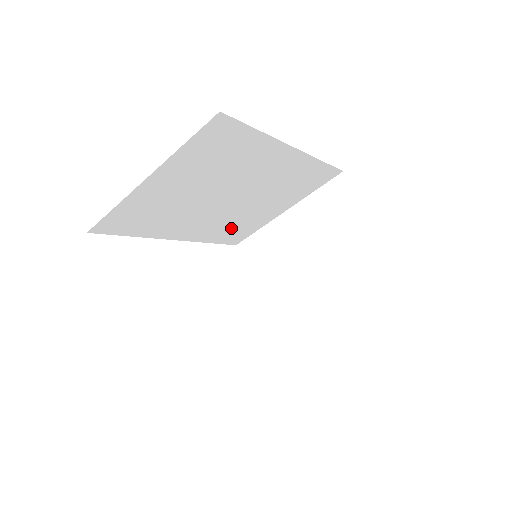
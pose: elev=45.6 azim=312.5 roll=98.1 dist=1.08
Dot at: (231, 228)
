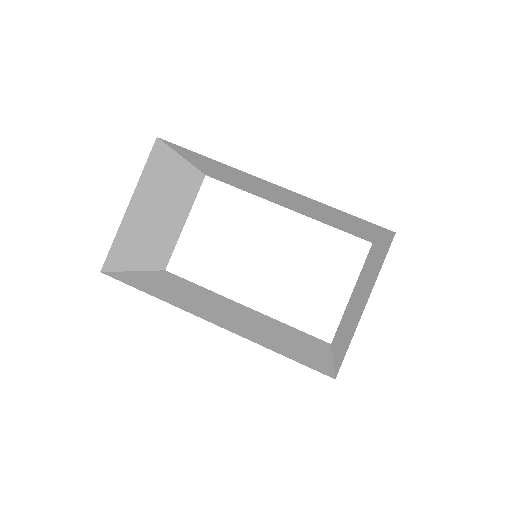
Dot at: (333, 223)
